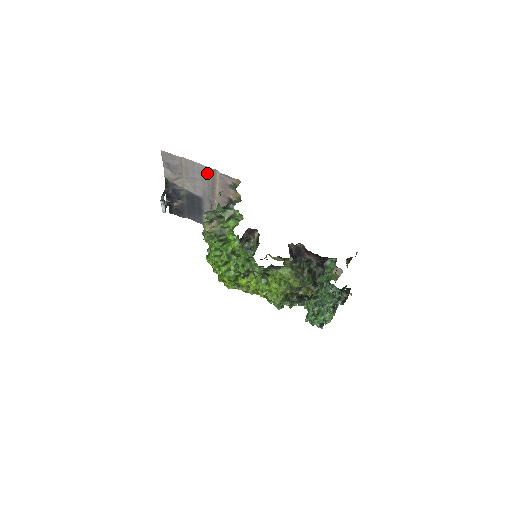
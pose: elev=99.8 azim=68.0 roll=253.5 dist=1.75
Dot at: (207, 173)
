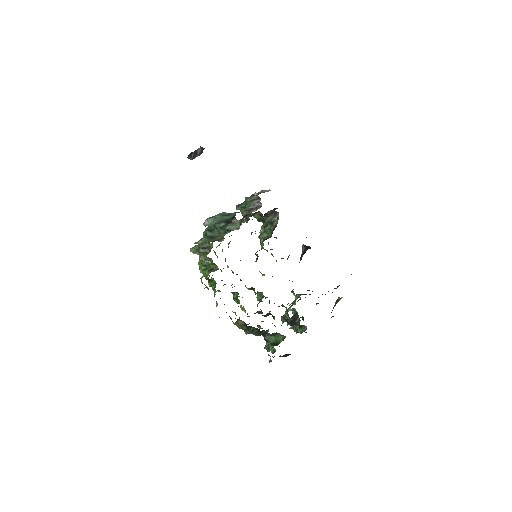
Dot at: occluded
